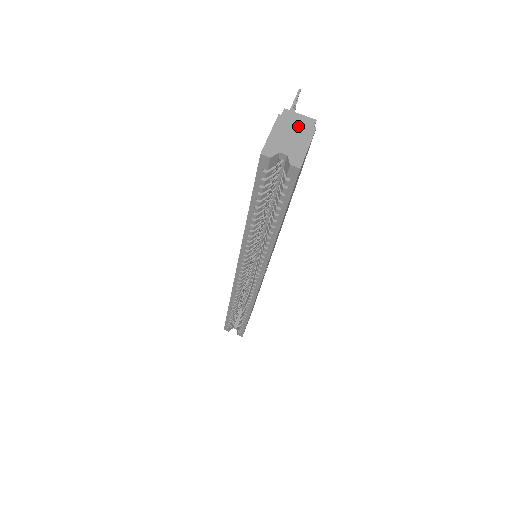
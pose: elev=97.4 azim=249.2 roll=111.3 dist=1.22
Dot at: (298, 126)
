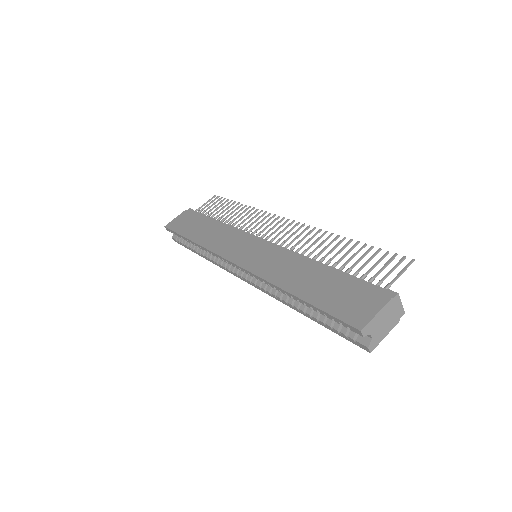
Dot at: (394, 314)
